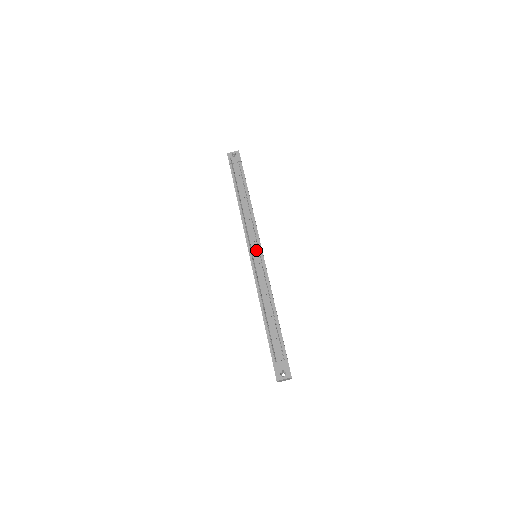
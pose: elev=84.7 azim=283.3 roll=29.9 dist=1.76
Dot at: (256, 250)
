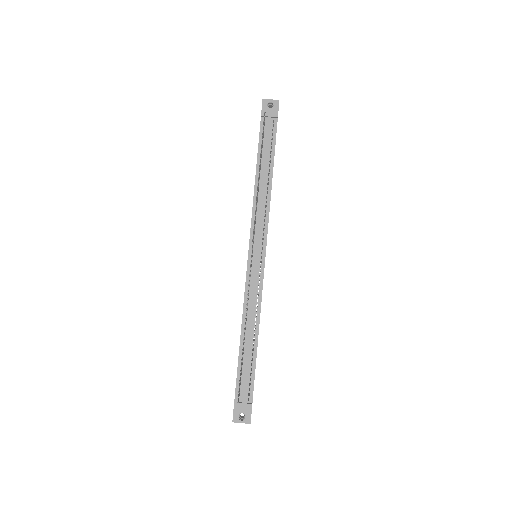
Dot at: (258, 253)
